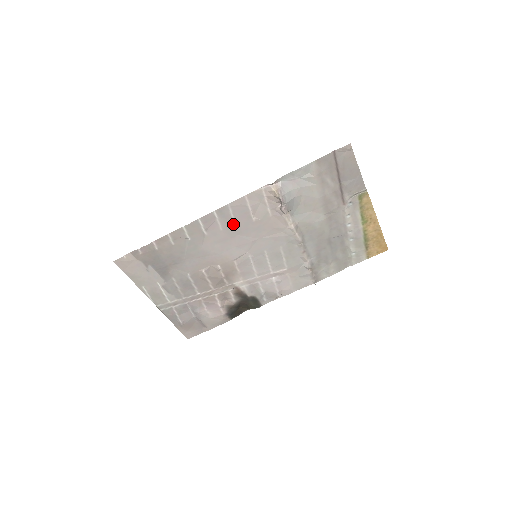
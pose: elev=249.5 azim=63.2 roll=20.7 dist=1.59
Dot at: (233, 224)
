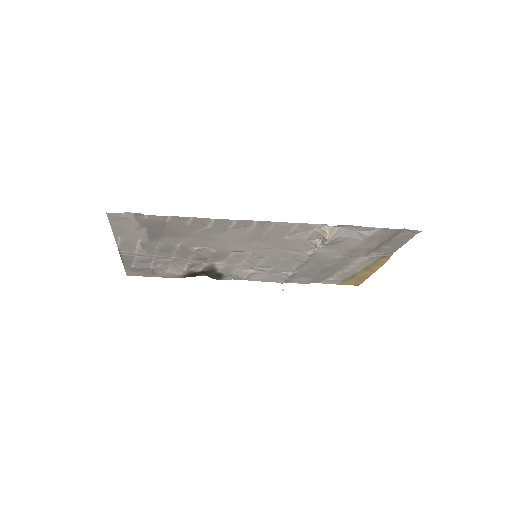
Dot at: (263, 233)
